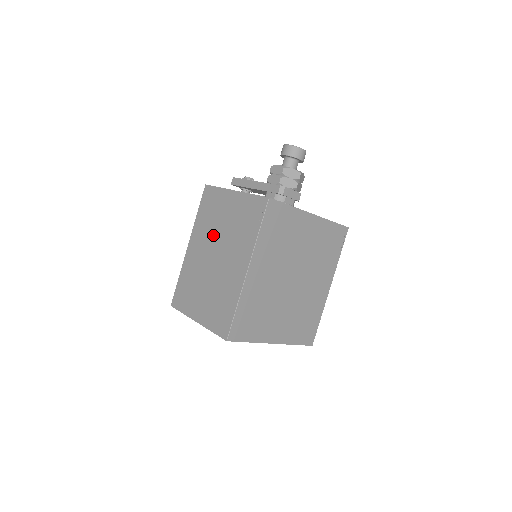
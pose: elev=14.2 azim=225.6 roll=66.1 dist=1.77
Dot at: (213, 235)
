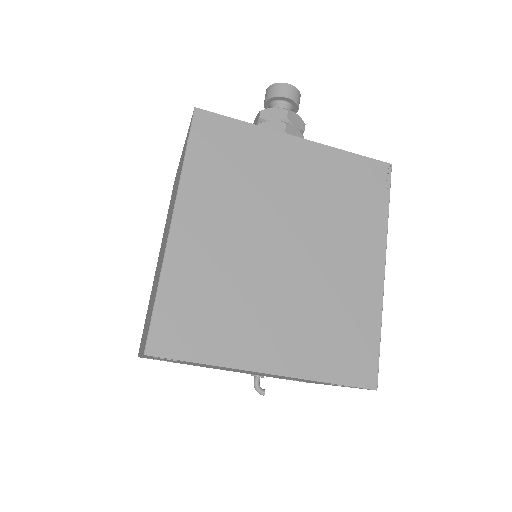
Dot at: occluded
